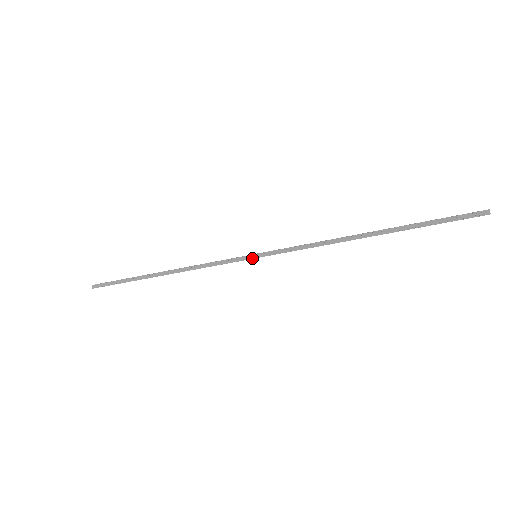
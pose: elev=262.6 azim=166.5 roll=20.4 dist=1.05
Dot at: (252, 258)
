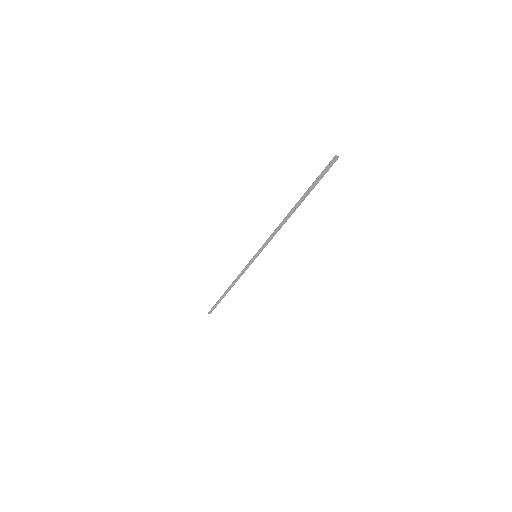
Dot at: (255, 258)
